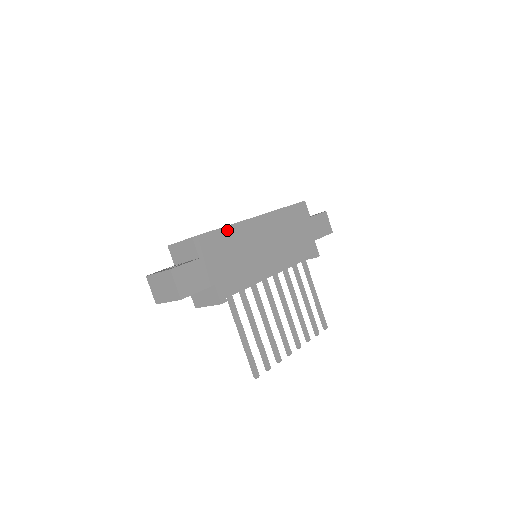
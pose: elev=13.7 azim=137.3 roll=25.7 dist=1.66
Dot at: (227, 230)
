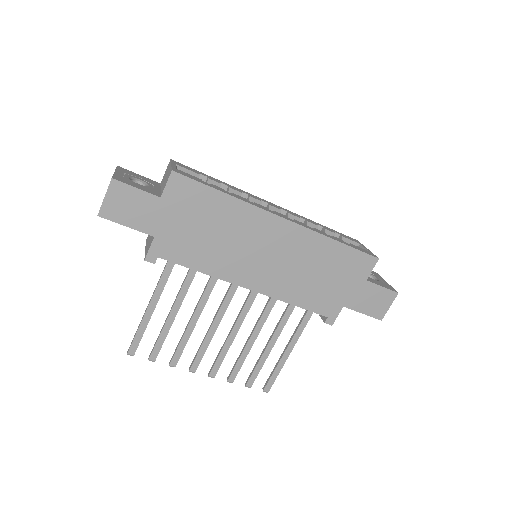
Dot at: (228, 200)
